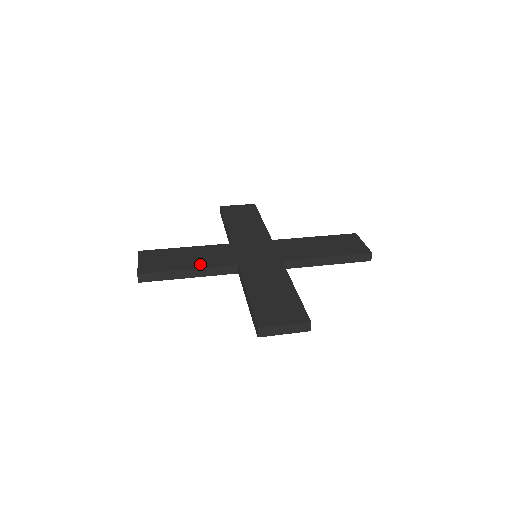
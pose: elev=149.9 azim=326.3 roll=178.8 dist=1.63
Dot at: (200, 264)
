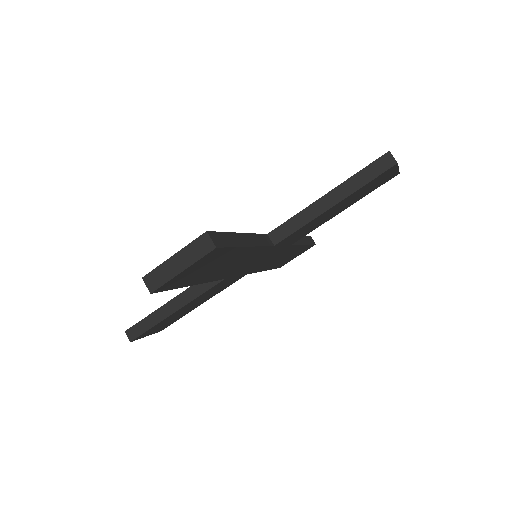
Dot at: occluded
